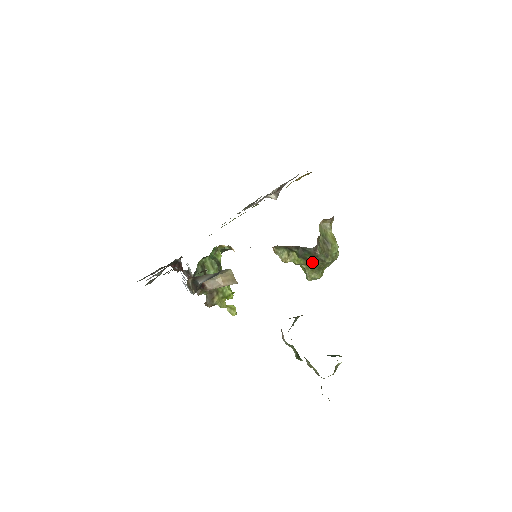
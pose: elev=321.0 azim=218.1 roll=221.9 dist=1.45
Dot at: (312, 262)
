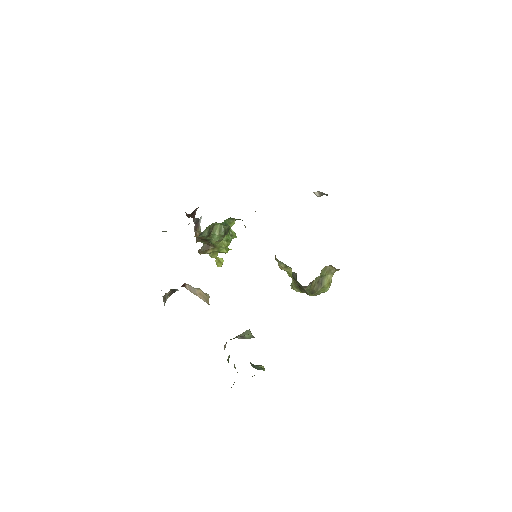
Dot at: (299, 287)
